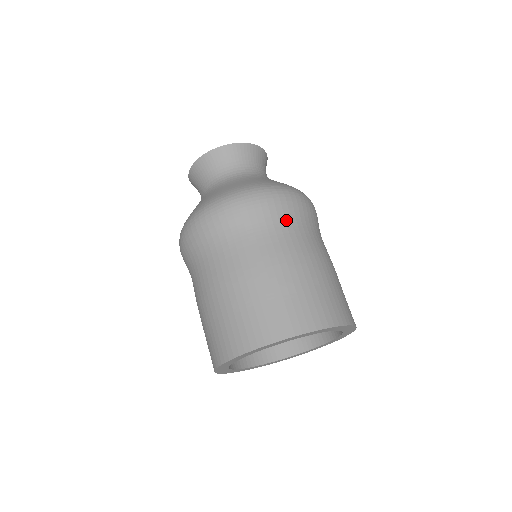
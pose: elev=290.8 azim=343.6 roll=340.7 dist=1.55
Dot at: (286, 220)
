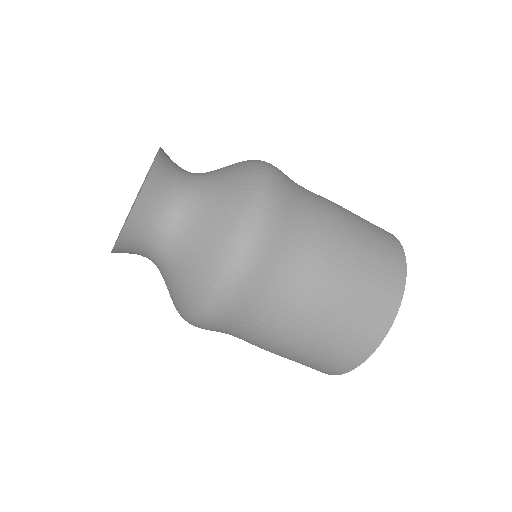
Dot at: (283, 259)
